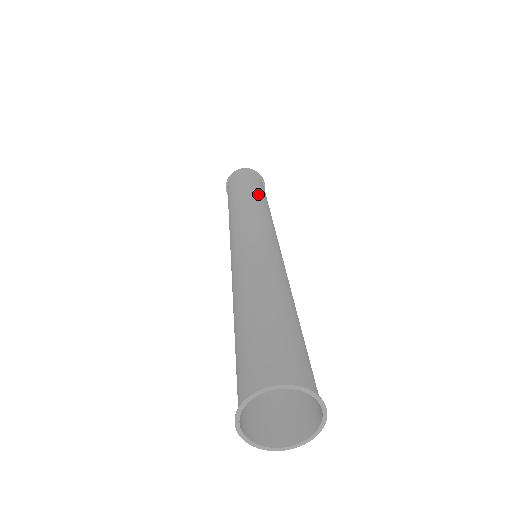
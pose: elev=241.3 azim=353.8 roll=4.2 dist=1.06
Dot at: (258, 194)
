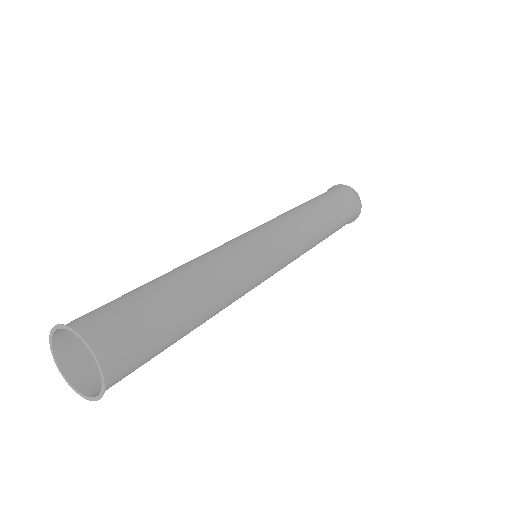
Dot at: (311, 203)
